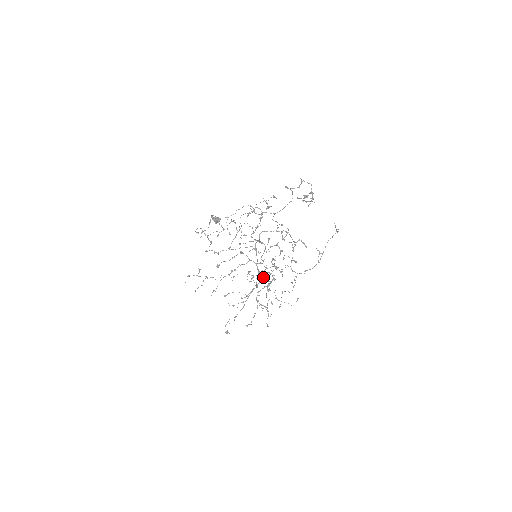
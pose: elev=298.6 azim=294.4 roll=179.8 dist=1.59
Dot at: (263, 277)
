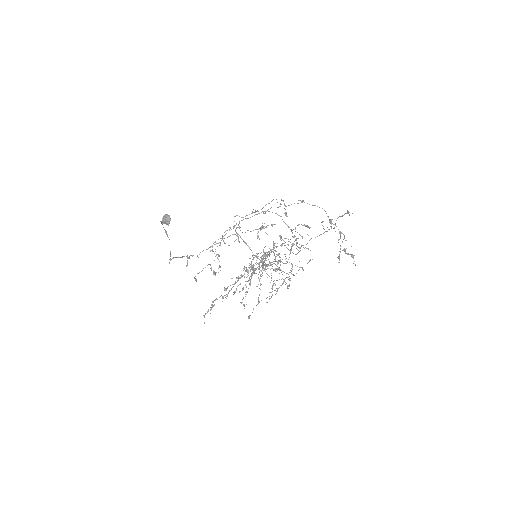
Dot at: (270, 265)
